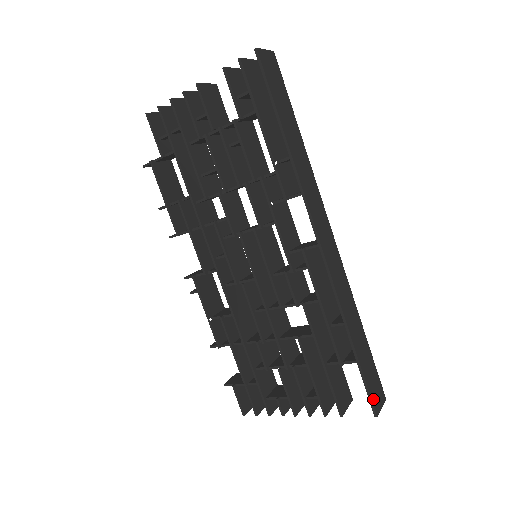
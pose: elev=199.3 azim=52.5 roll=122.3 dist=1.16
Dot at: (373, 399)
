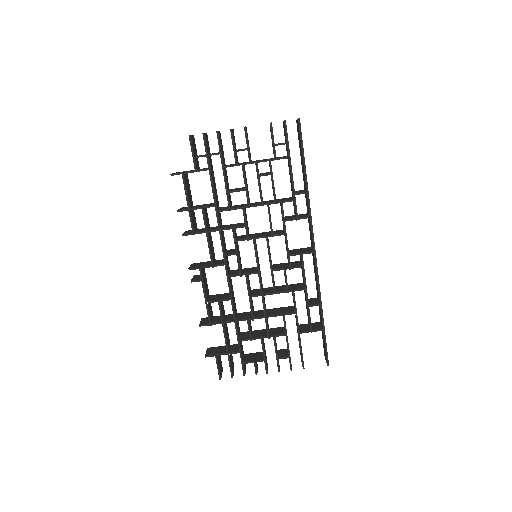
Dot at: (327, 354)
